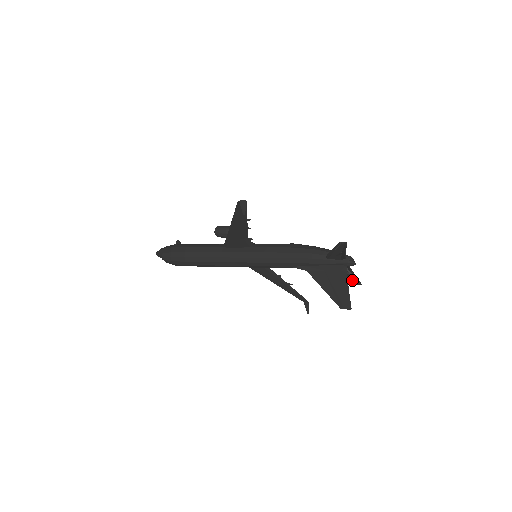
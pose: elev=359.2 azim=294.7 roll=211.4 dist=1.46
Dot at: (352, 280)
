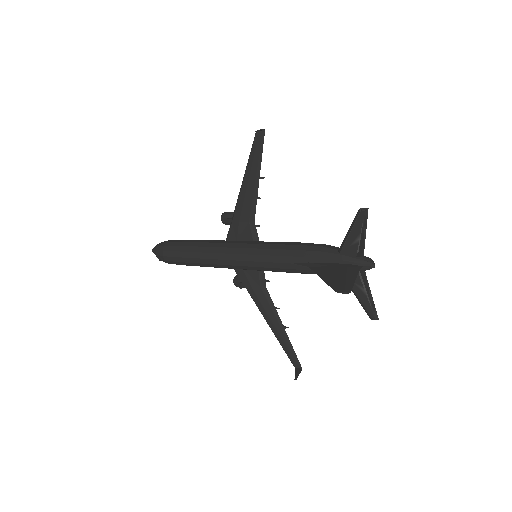
Dot at: (366, 306)
